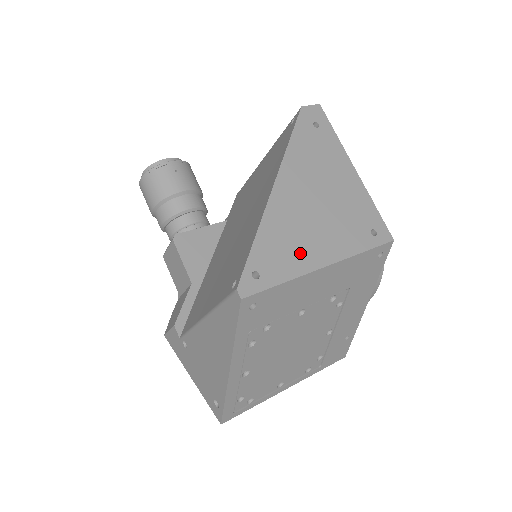
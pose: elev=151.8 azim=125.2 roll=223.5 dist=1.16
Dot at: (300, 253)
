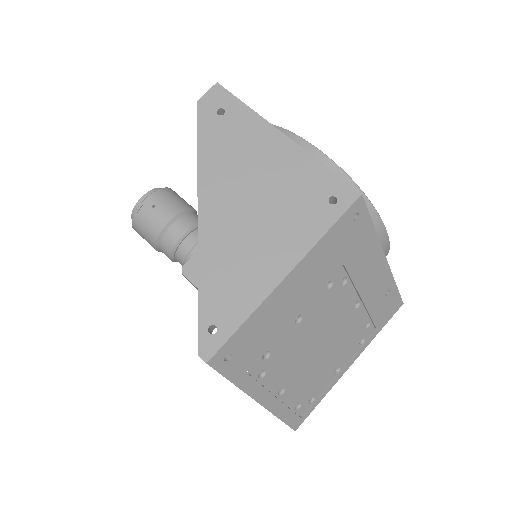
Dot at: (252, 277)
